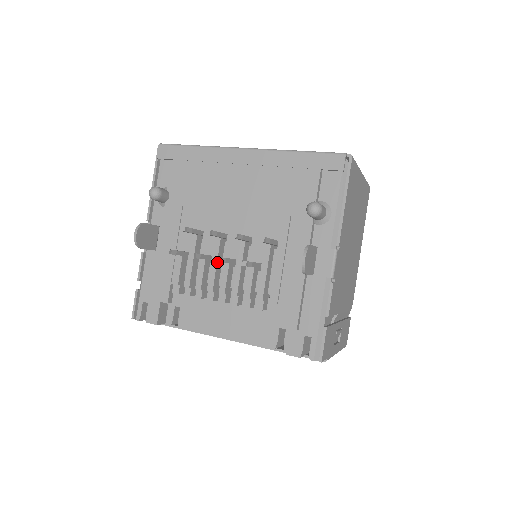
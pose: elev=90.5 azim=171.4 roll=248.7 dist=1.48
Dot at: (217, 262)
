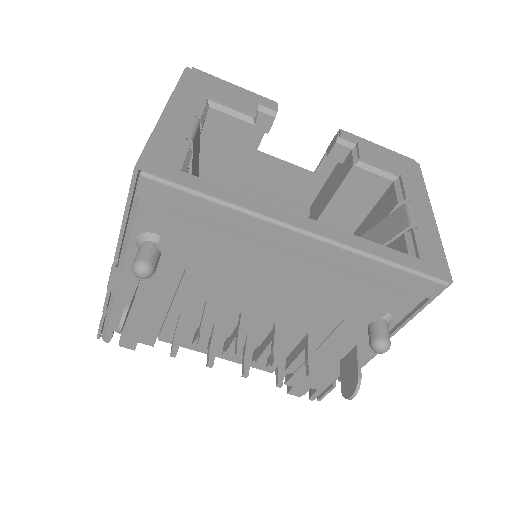
Dot at: (228, 331)
